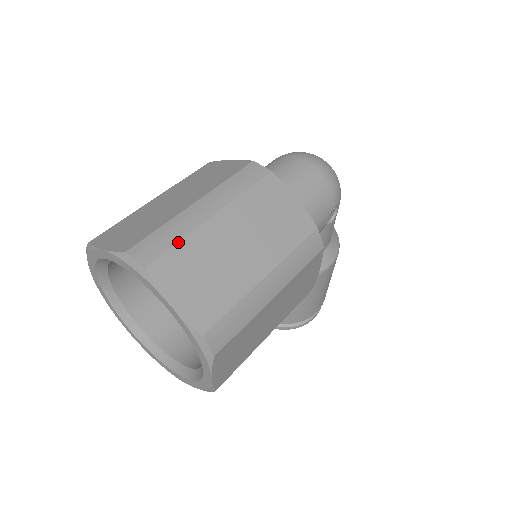
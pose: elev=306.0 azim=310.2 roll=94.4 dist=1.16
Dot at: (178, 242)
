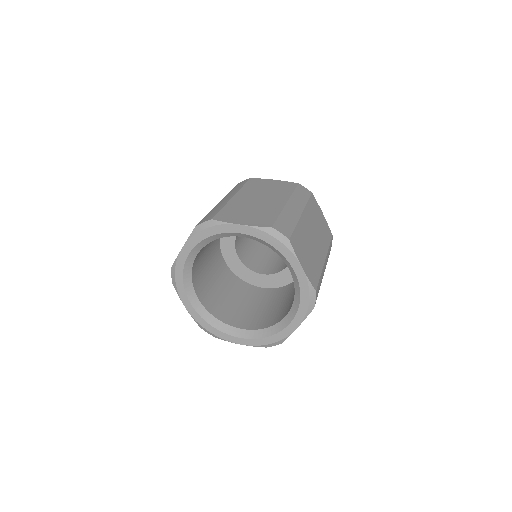
Dot at: (295, 227)
